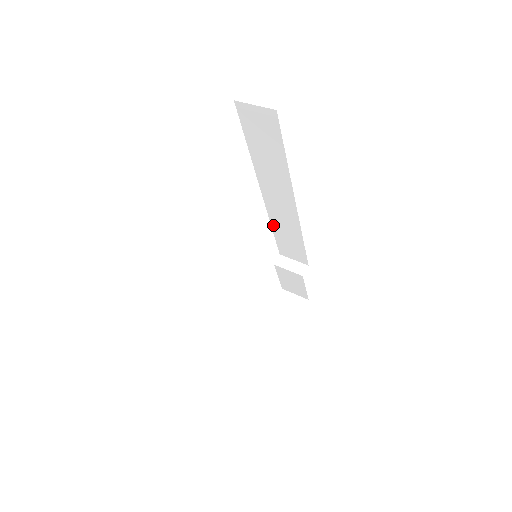
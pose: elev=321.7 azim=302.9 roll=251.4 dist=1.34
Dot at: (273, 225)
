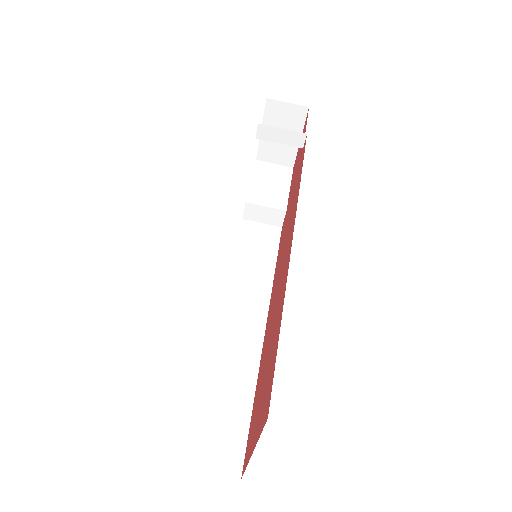
Dot at: occluded
